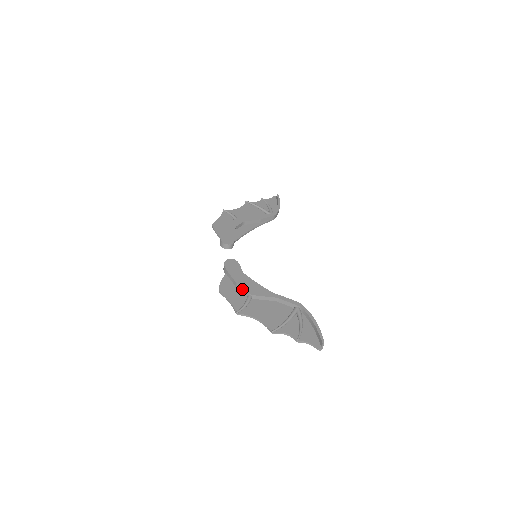
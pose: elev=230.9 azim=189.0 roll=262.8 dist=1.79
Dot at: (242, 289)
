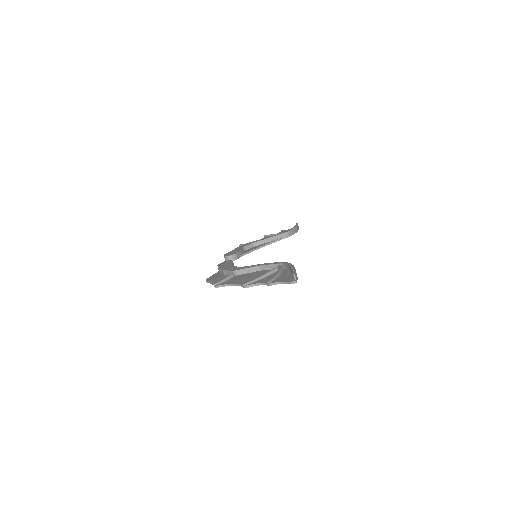
Dot at: (227, 272)
